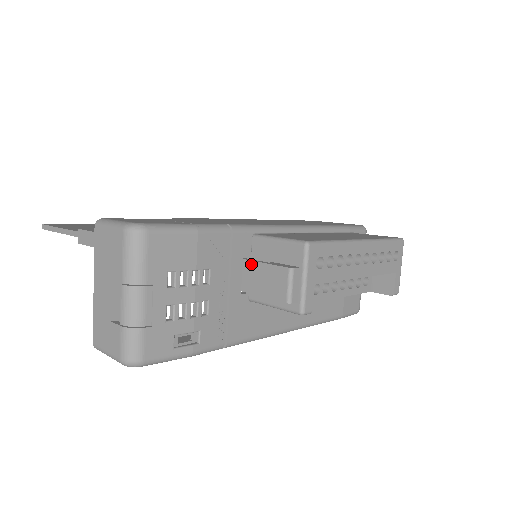
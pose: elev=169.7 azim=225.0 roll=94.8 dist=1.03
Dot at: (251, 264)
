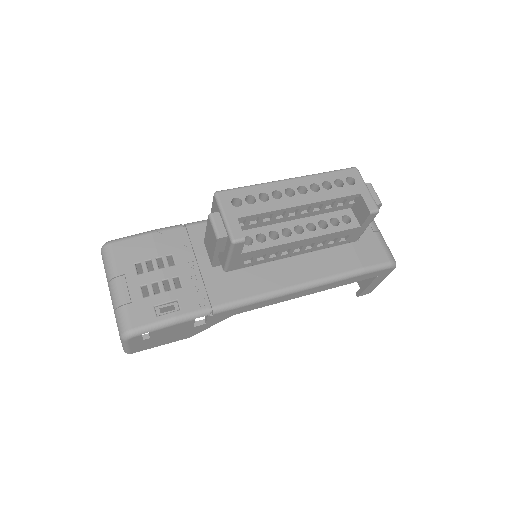
Dot at: (205, 239)
